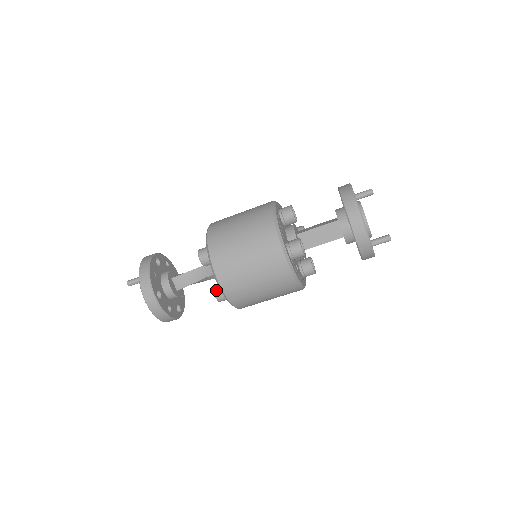
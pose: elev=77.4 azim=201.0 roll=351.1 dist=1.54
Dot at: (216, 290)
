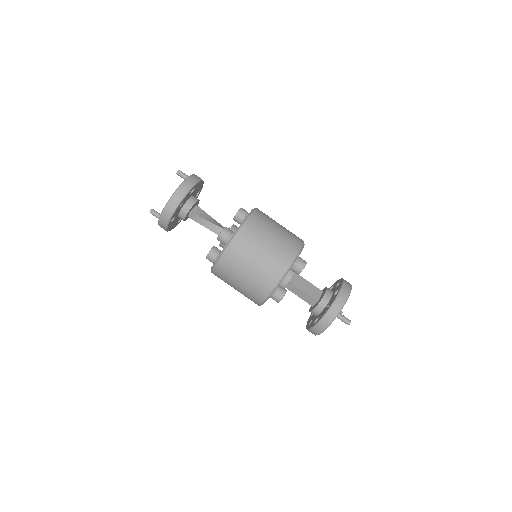
Dot at: (228, 228)
